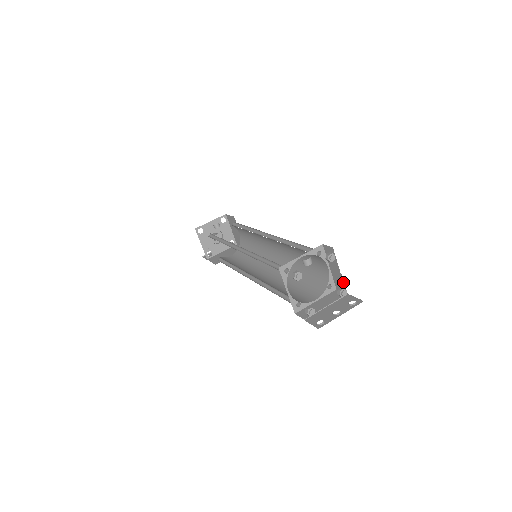
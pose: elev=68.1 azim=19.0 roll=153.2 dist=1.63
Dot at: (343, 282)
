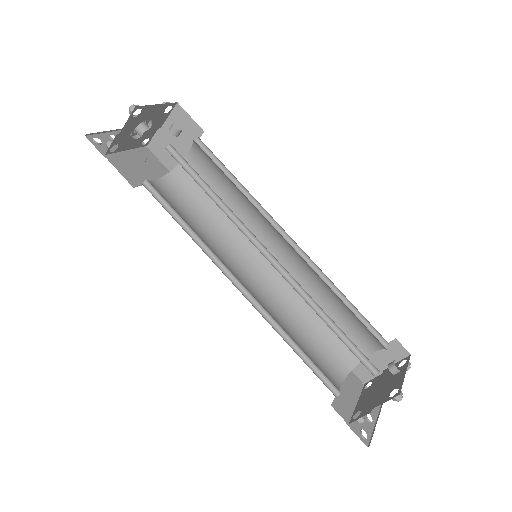
Dot at: (375, 375)
